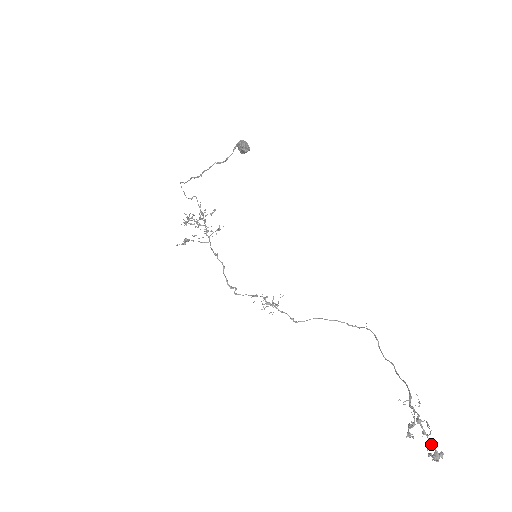
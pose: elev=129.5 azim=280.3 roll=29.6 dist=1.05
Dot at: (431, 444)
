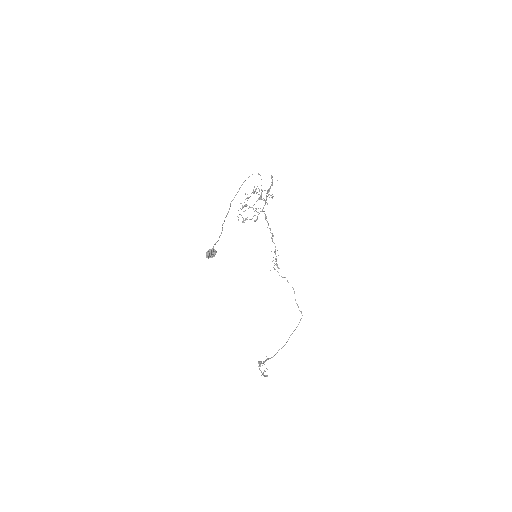
Dot at: occluded
